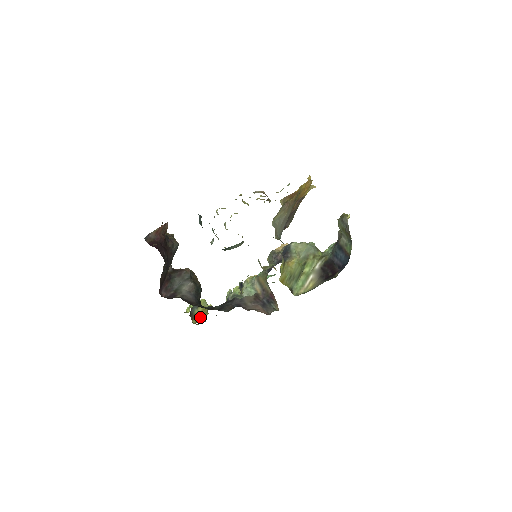
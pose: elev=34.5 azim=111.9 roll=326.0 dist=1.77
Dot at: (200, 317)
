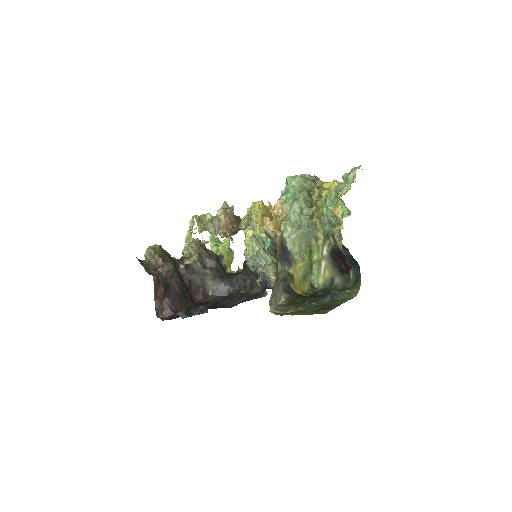
Dot at: (230, 262)
